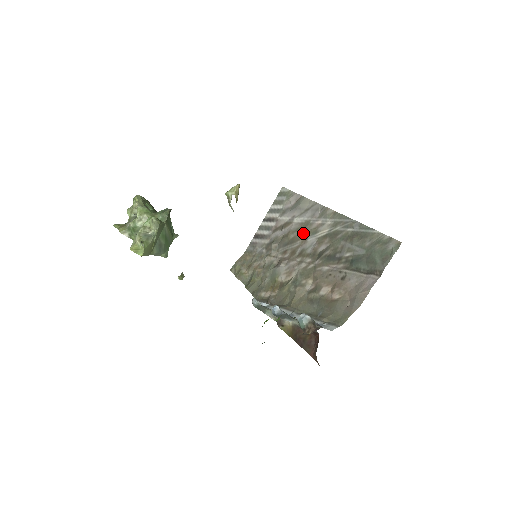
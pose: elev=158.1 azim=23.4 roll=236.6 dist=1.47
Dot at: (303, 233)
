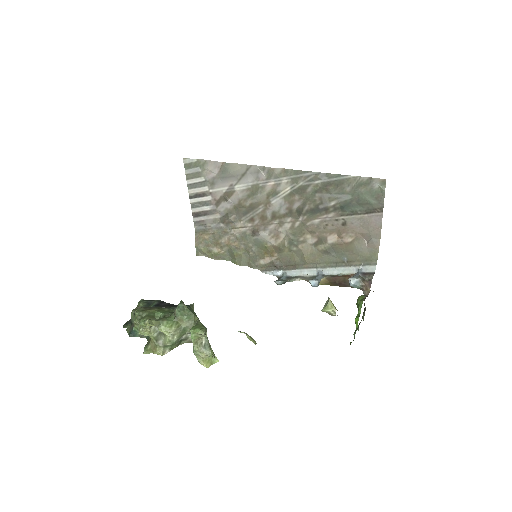
Dot at: (260, 198)
